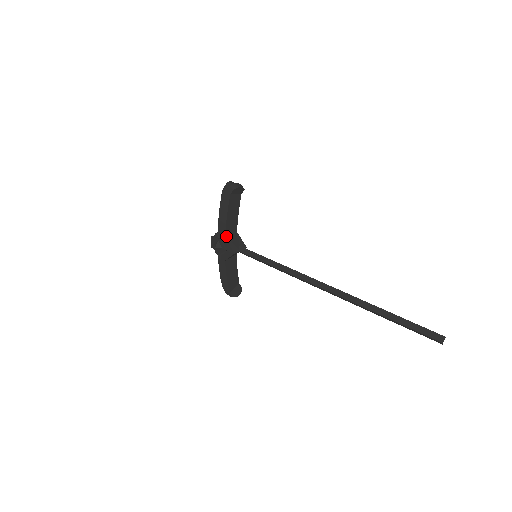
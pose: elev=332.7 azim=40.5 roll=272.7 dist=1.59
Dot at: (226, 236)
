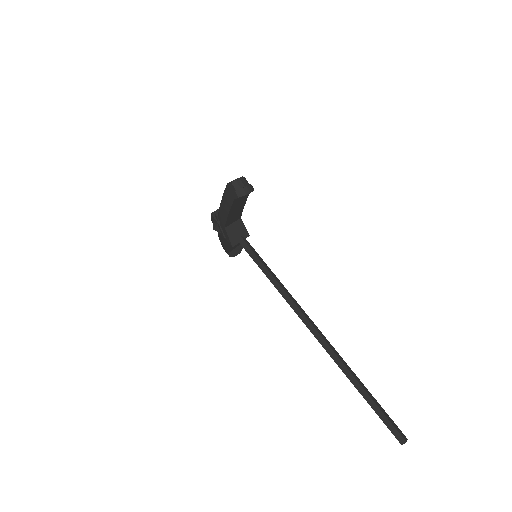
Dot at: (226, 227)
